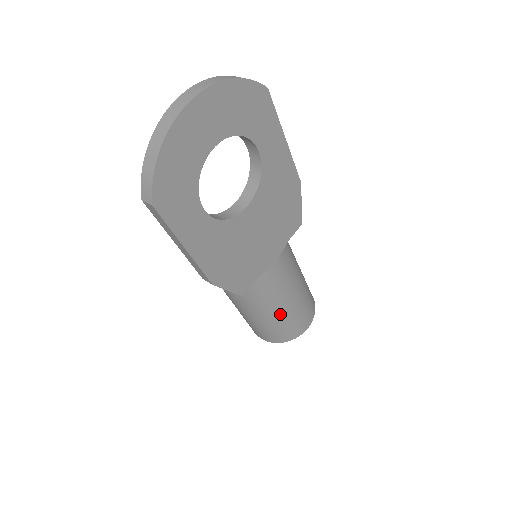
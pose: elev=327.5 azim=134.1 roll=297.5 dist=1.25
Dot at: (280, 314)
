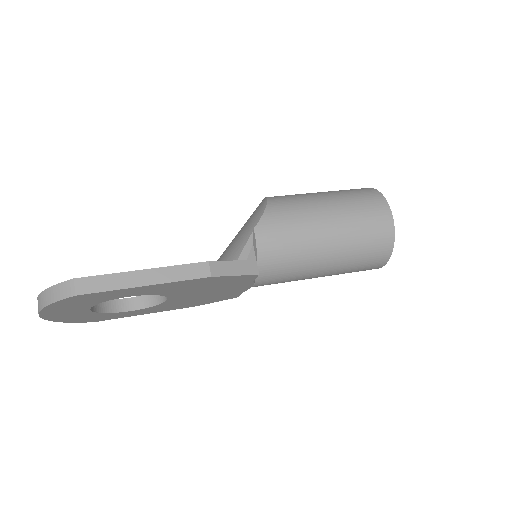
Dot at: occluded
